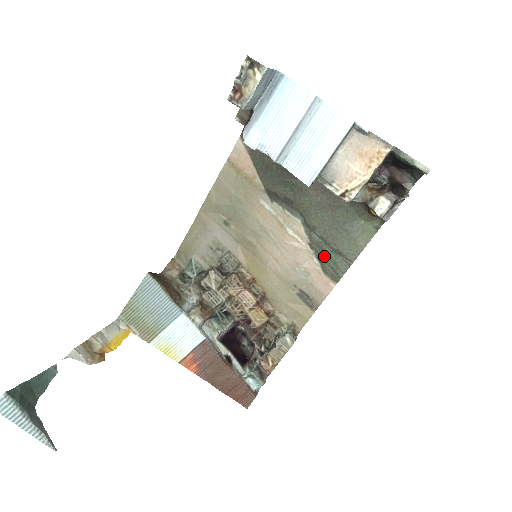
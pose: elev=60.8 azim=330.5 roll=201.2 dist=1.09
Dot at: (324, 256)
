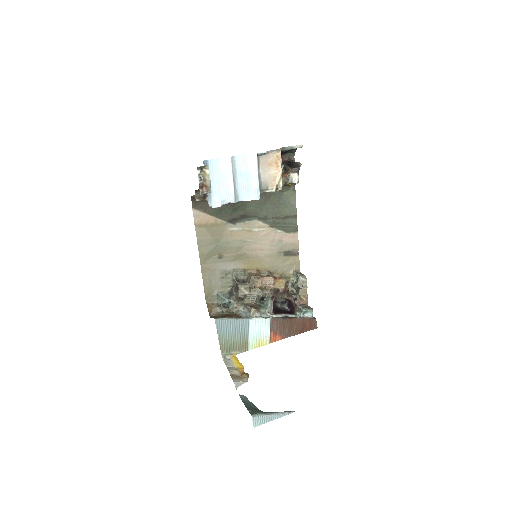
Dot at: (281, 225)
